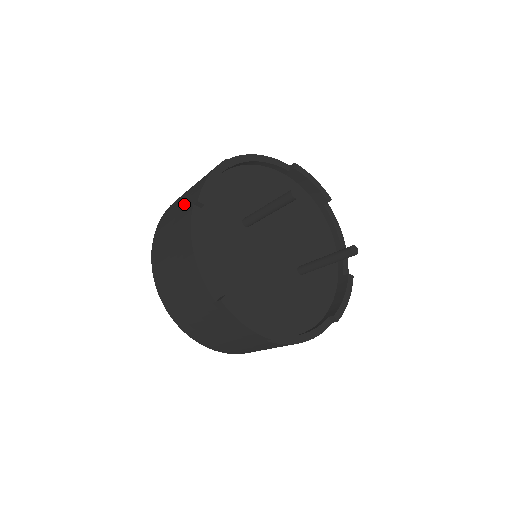
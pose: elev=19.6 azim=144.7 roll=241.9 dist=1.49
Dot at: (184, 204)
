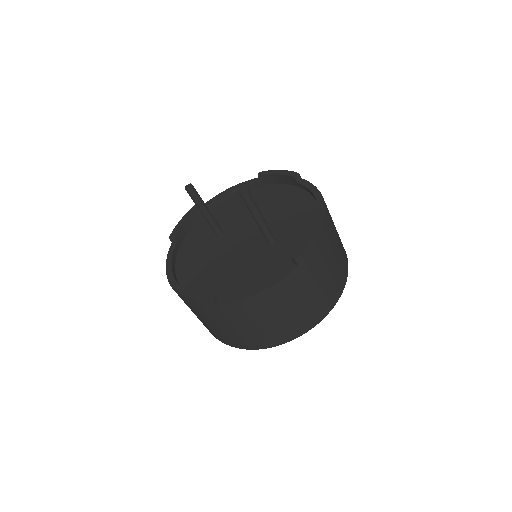
Dot at: occluded
